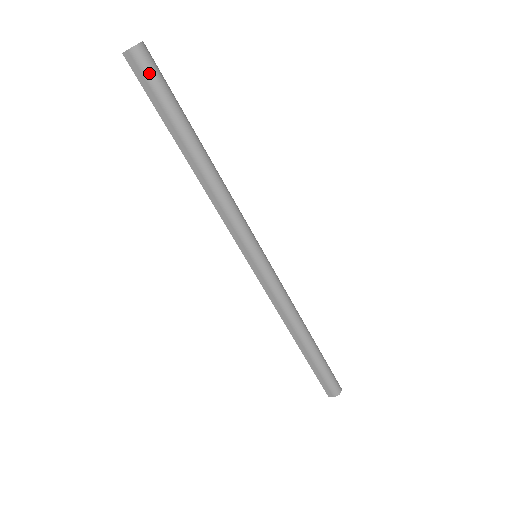
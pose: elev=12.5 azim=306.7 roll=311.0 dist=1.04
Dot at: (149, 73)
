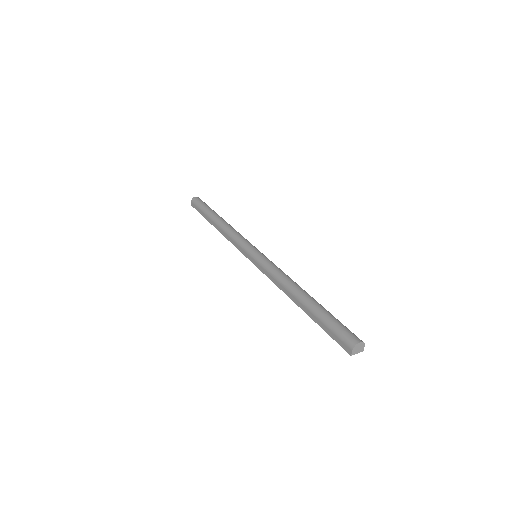
Dot at: (197, 203)
